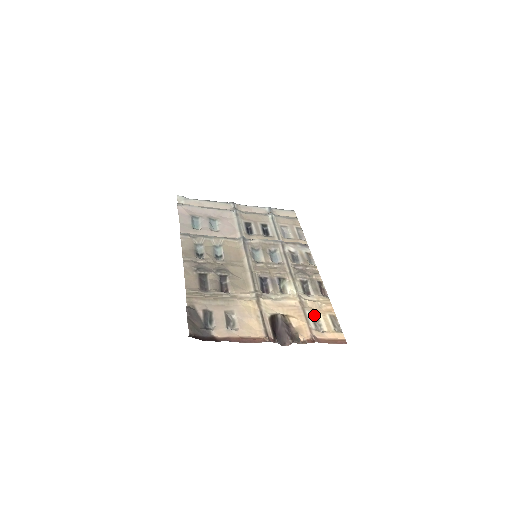
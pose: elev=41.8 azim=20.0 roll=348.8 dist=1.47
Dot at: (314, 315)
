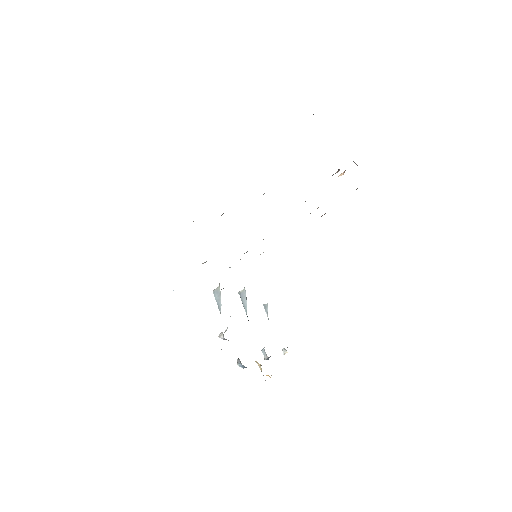
Dot at: occluded
